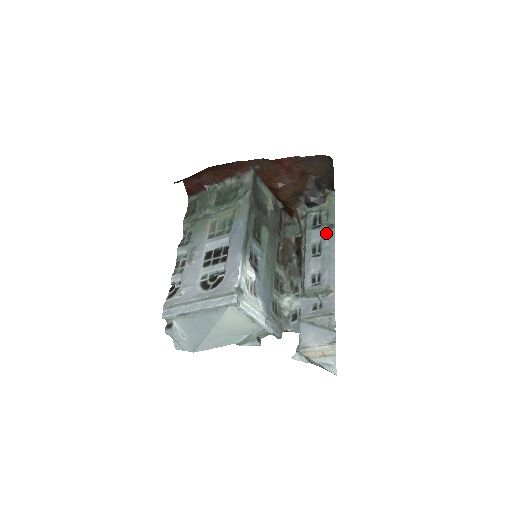
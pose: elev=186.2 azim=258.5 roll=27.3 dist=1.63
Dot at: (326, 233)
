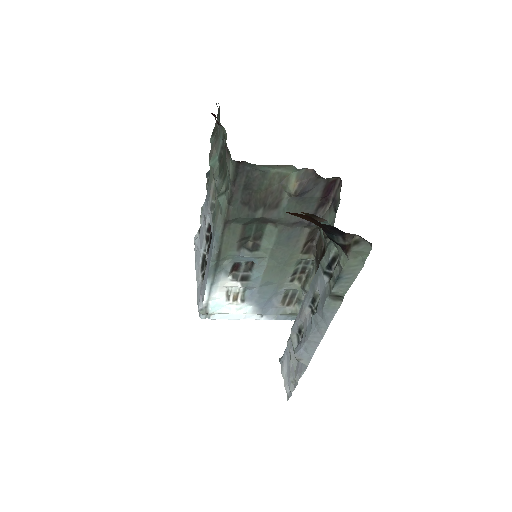
Dot at: (324, 302)
